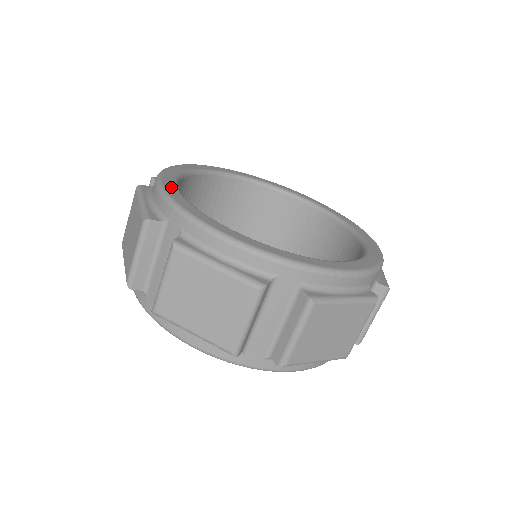
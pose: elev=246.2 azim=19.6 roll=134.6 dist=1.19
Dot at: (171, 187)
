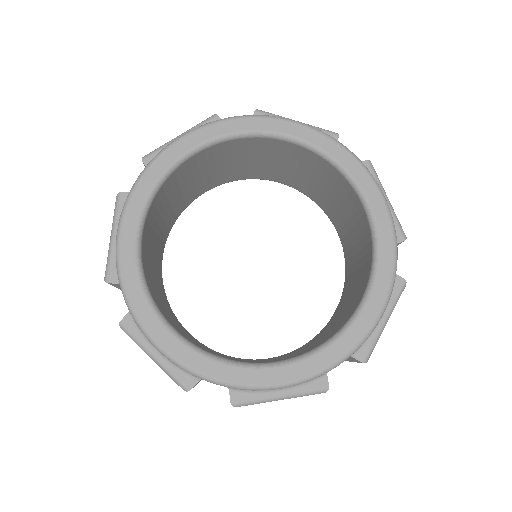
Dot at: (171, 343)
